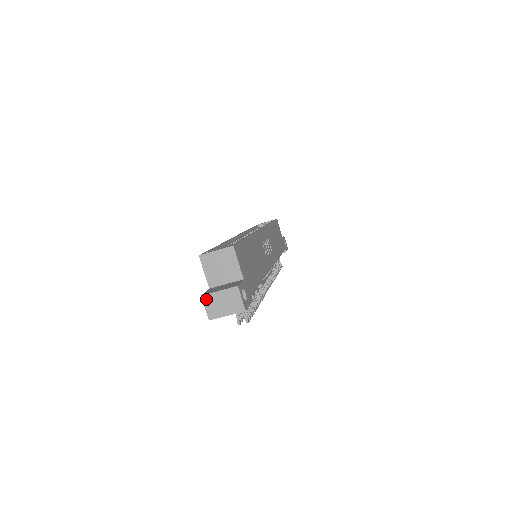
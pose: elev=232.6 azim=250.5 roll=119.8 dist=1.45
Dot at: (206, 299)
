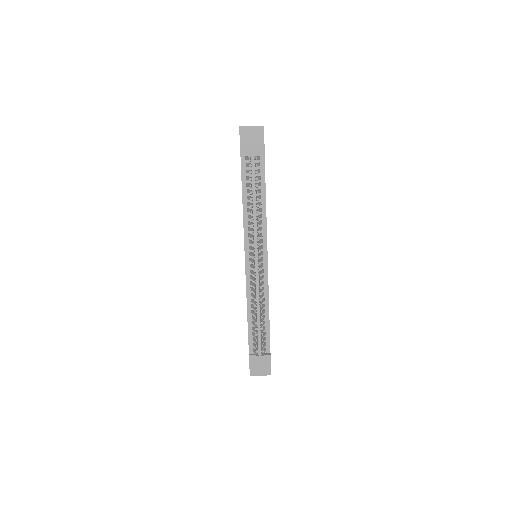
Dot at: occluded
